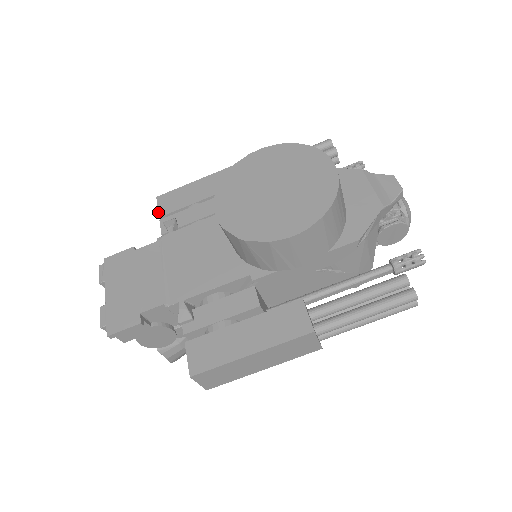
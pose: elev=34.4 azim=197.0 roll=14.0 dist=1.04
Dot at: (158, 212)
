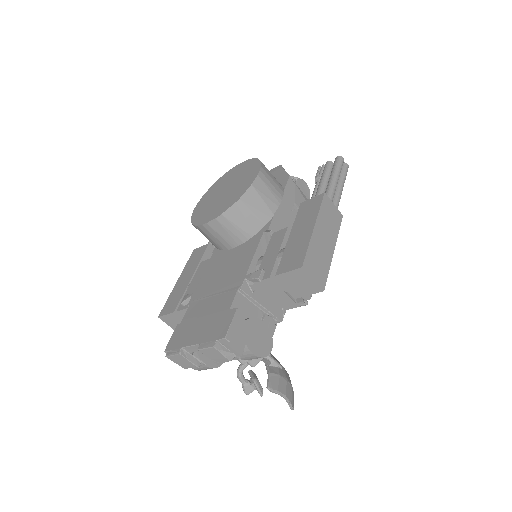
Dot at: (170, 313)
